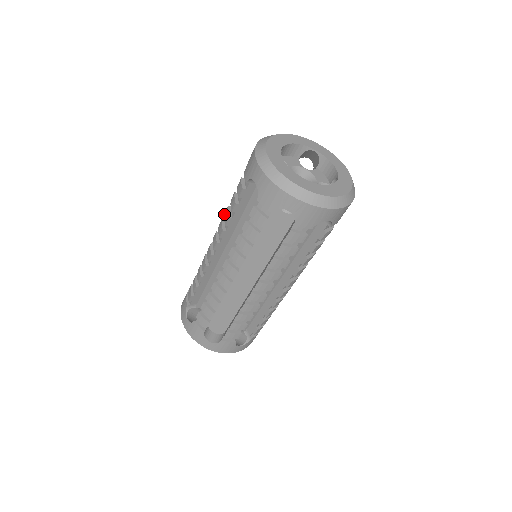
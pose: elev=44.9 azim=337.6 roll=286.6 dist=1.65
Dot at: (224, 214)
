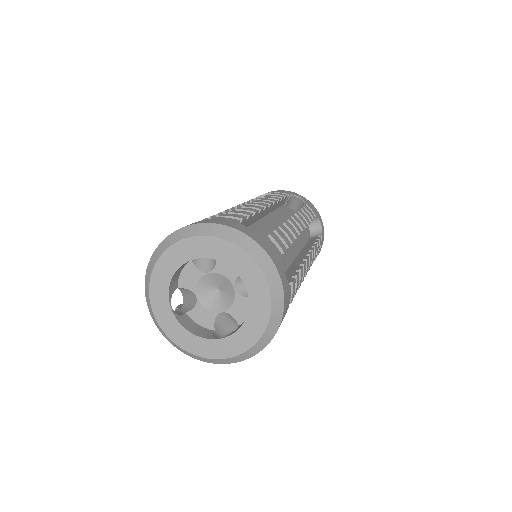
Dot at: occluded
